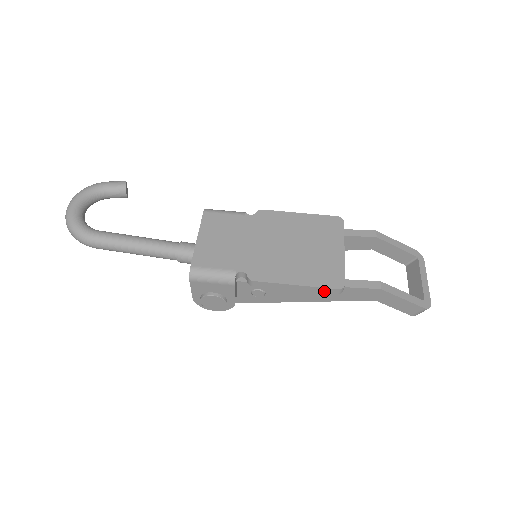
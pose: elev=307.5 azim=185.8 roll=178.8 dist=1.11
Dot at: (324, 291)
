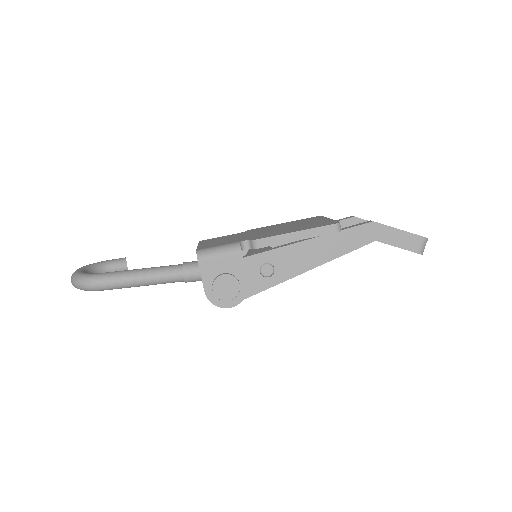
Dot at: (324, 232)
